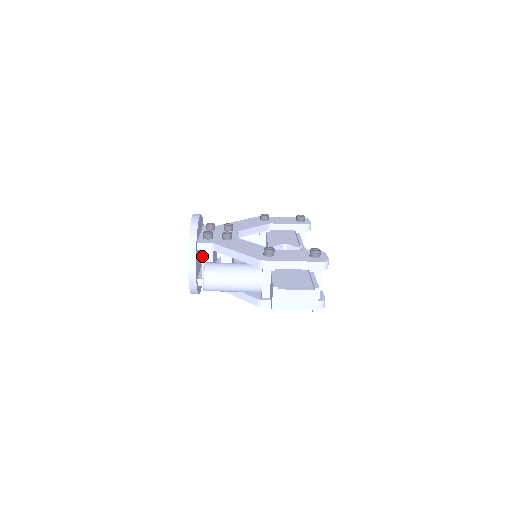
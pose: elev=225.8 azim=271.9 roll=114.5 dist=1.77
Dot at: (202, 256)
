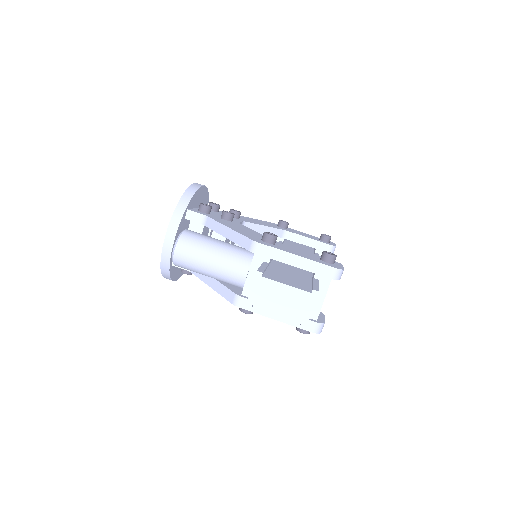
Dot at: (189, 229)
